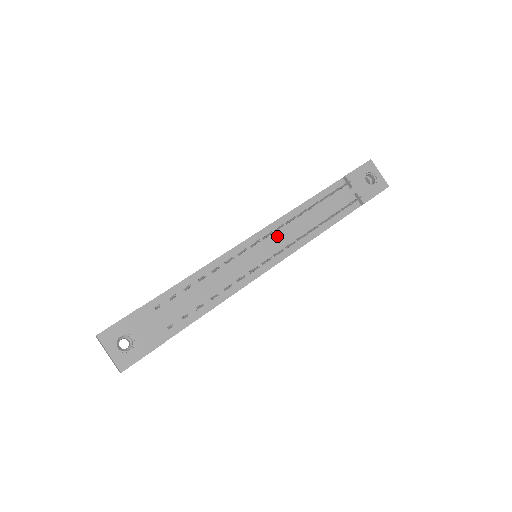
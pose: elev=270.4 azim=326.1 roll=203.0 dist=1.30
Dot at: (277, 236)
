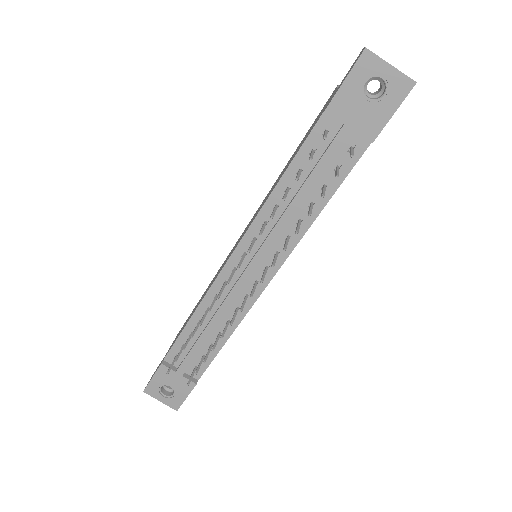
Dot at: (259, 245)
